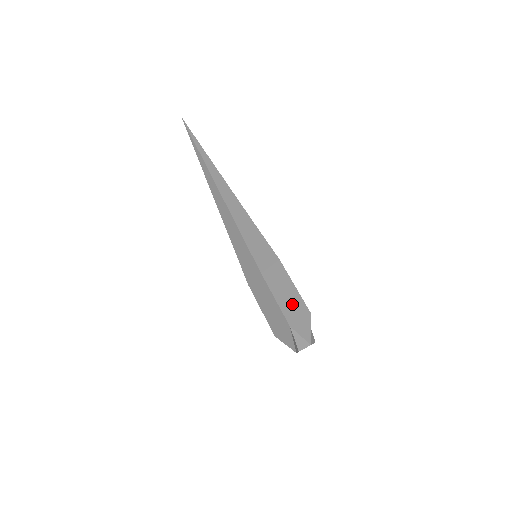
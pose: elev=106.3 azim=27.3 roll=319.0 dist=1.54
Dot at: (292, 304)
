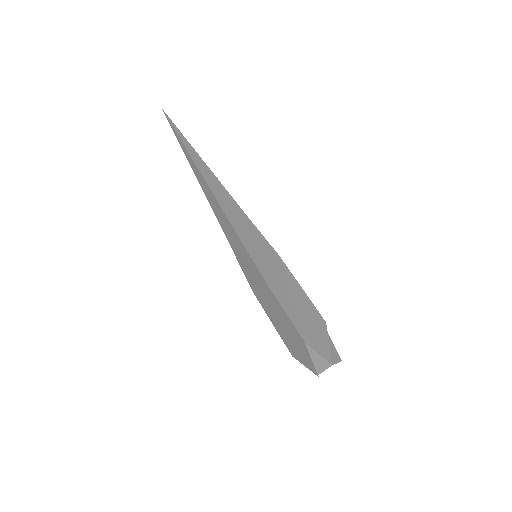
Dot at: (302, 312)
